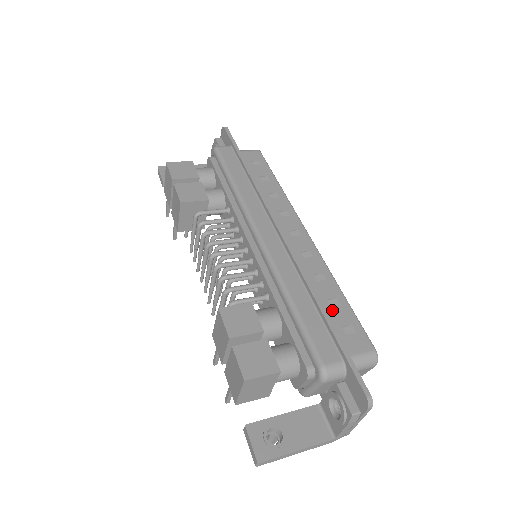
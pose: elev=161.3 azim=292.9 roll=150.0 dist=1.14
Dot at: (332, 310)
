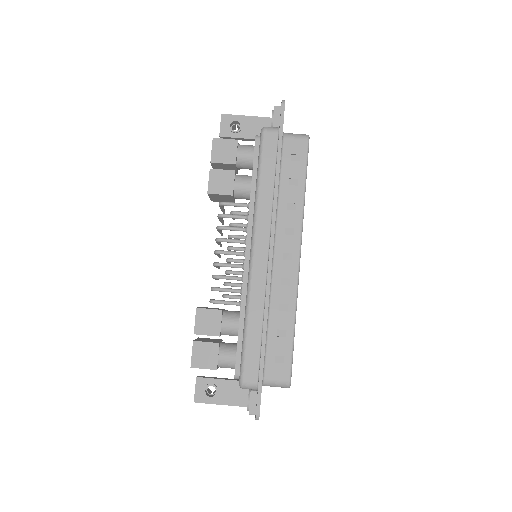
Dot at: (276, 340)
